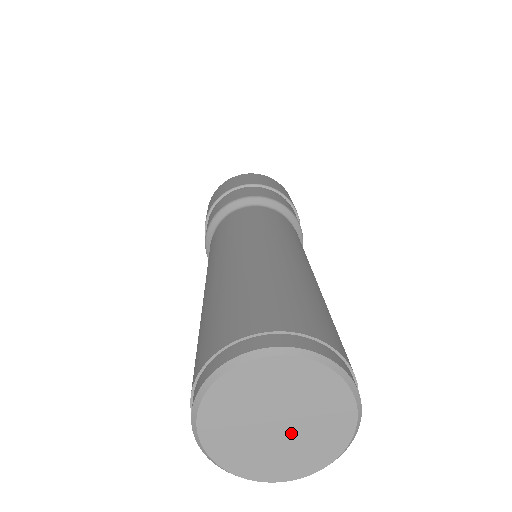
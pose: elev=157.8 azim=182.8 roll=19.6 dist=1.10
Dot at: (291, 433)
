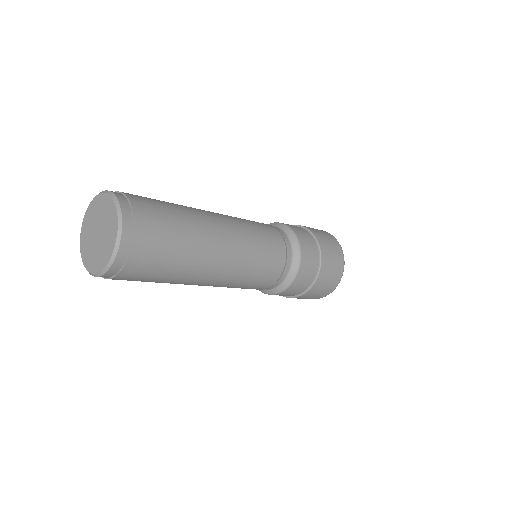
Dot at: (100, 241)
